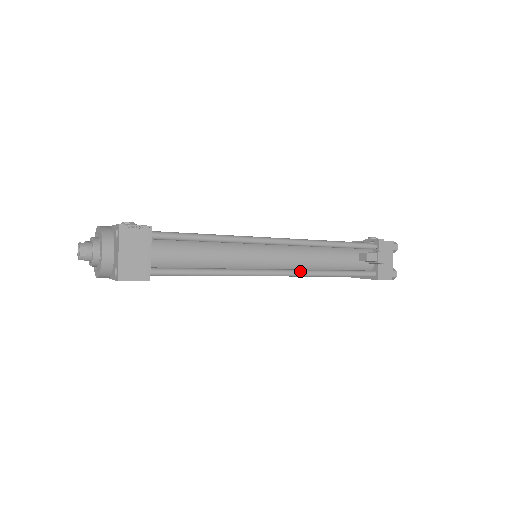
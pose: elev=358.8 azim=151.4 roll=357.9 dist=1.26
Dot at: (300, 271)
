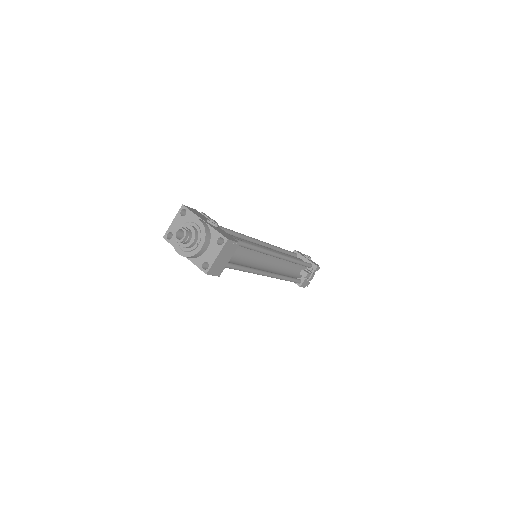
Dot at: (274, 275)
